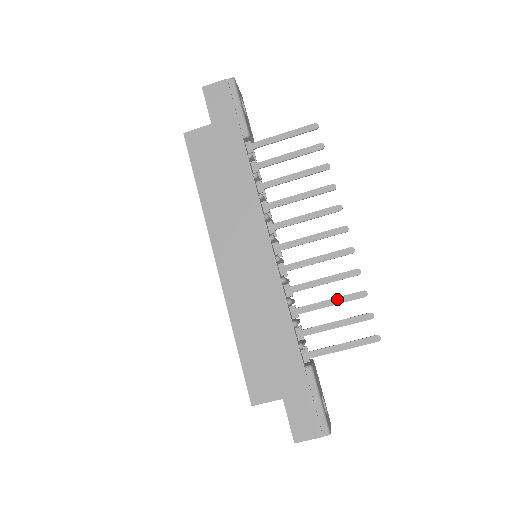
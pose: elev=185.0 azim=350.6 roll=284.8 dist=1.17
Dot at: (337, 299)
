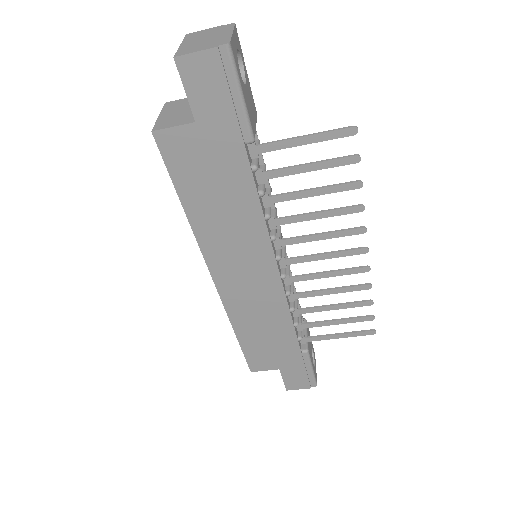
Dot at: (341, 306)
